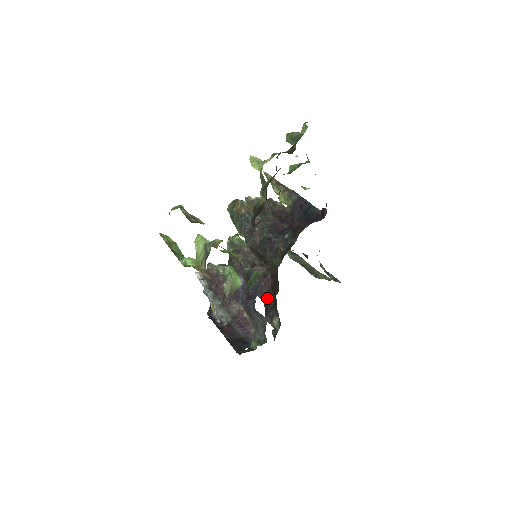
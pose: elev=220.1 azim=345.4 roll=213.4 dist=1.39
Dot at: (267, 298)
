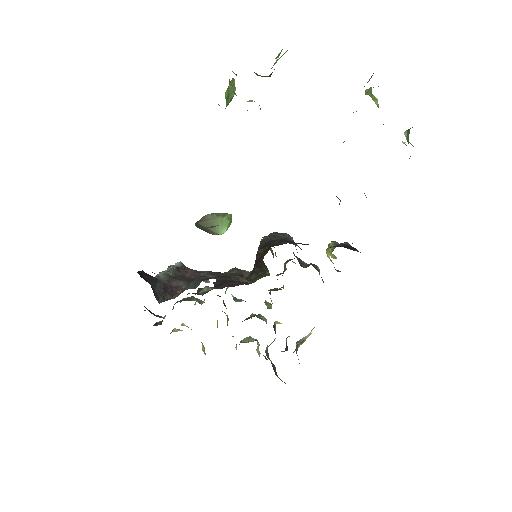
Dot at: occluded
